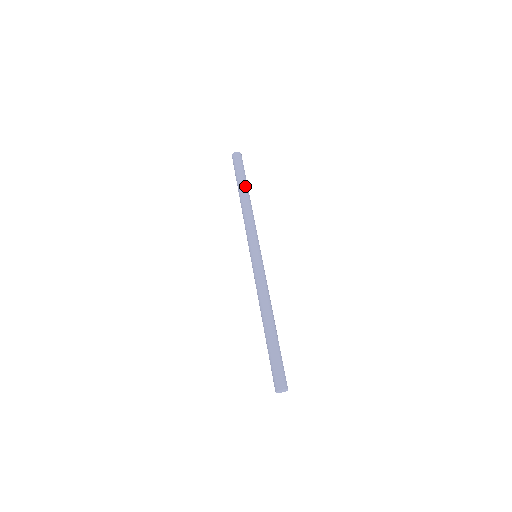
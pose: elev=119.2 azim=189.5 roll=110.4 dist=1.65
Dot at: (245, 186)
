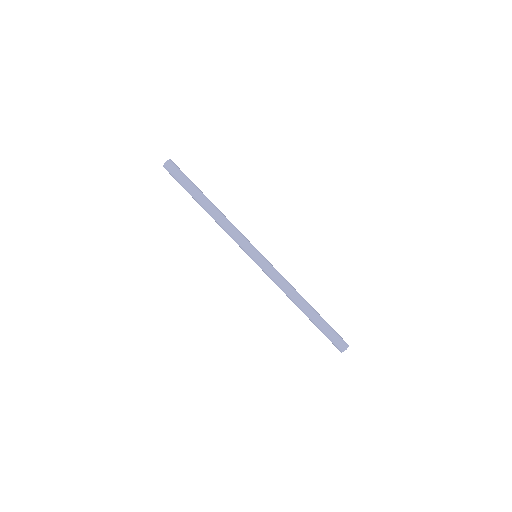
Dot at: (201, 195)
